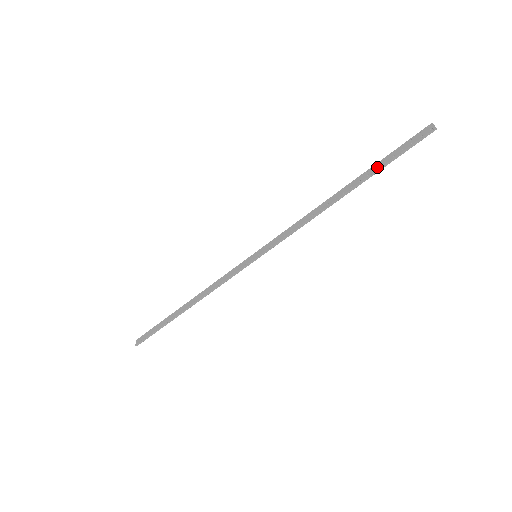
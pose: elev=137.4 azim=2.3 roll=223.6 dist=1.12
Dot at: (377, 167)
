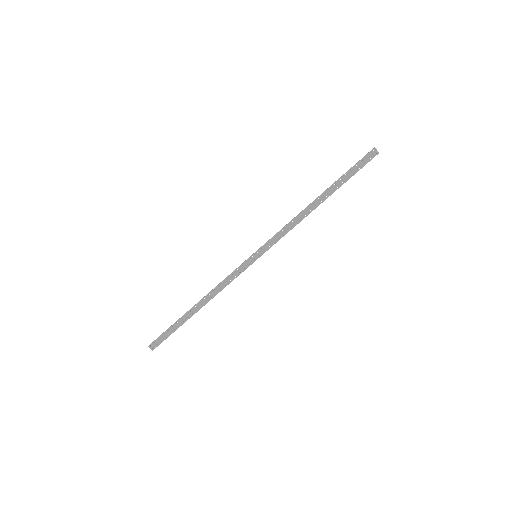
Dot at: (343, 181)
